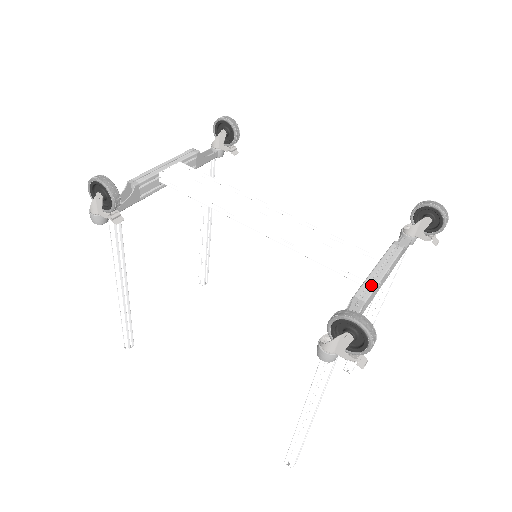
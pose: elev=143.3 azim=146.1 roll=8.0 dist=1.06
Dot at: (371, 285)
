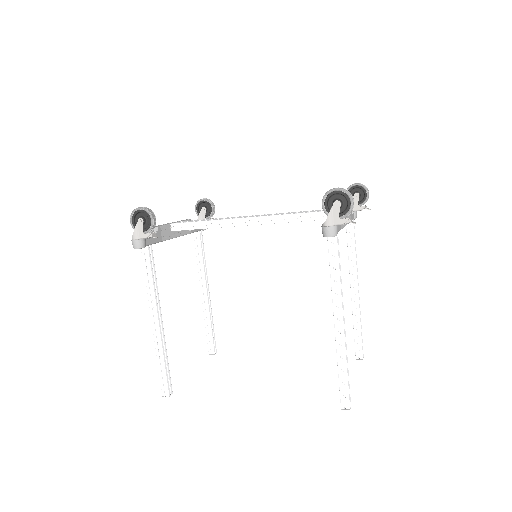
Dot at: occluded
